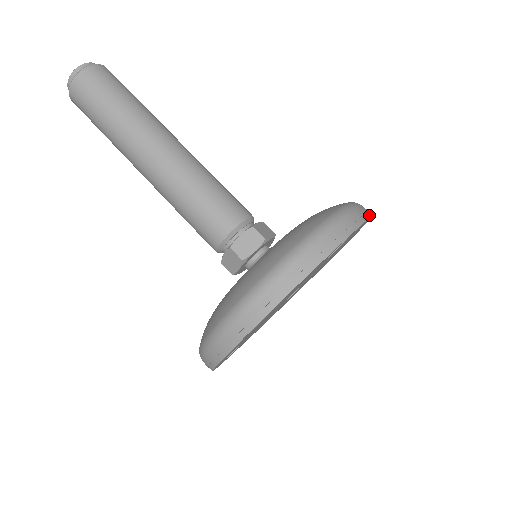
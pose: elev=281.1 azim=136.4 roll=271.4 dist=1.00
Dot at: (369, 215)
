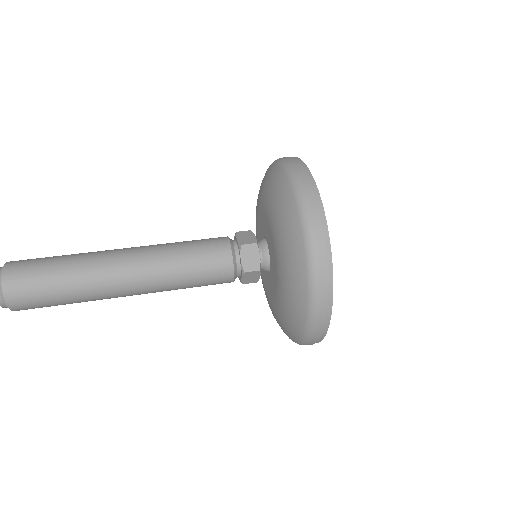
Dot at: occluded
